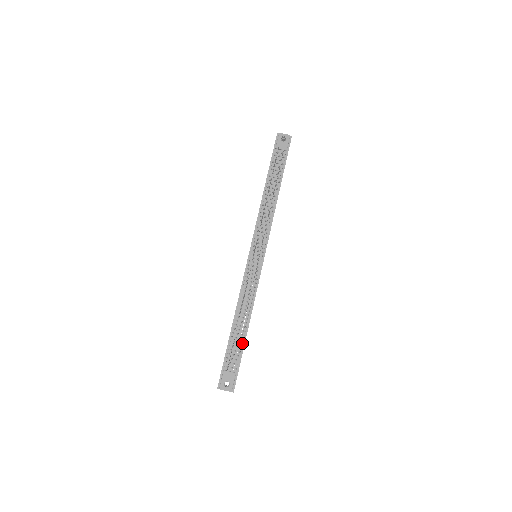
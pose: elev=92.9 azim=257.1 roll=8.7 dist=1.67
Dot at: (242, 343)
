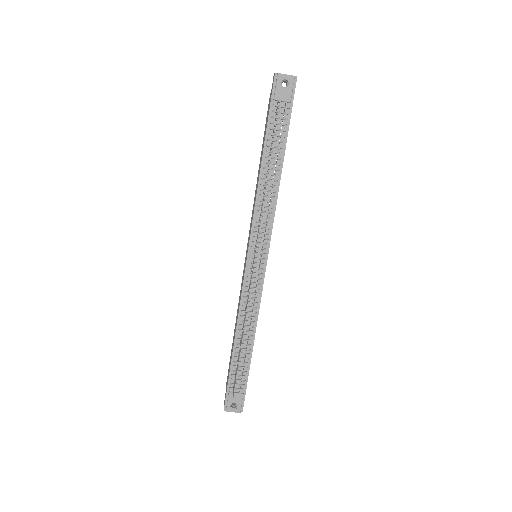
Dot at: (247, 363)
